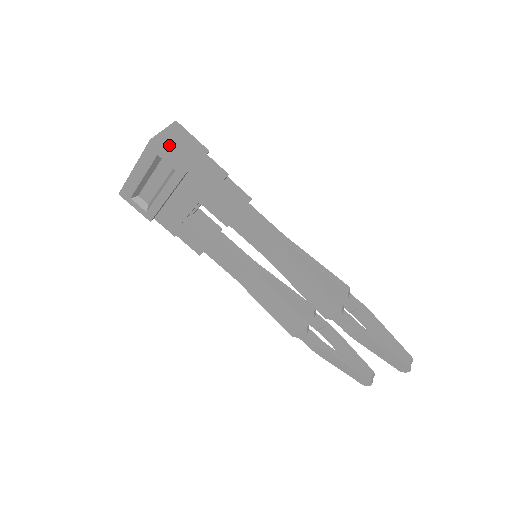
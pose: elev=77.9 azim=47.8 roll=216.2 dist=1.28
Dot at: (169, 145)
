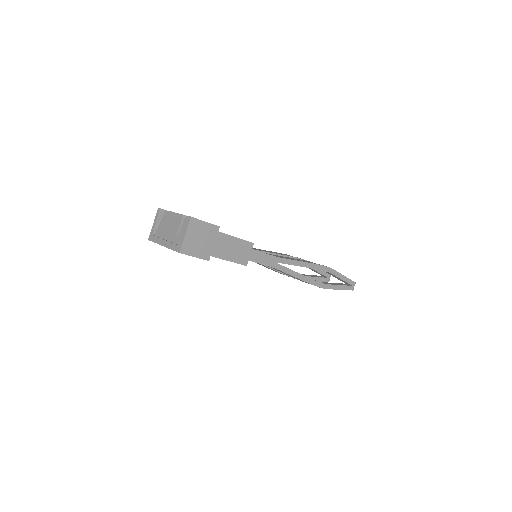
Dot at: (192, 246)
